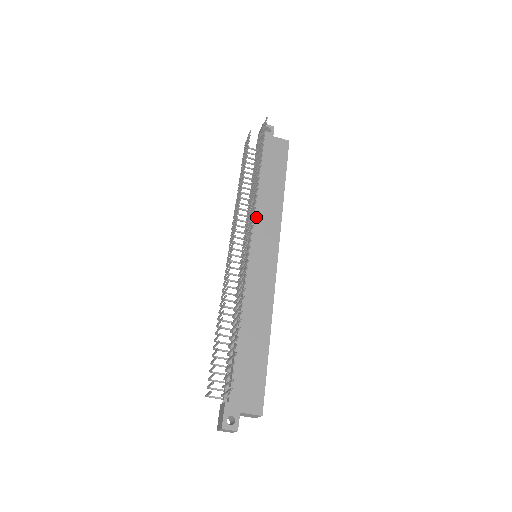
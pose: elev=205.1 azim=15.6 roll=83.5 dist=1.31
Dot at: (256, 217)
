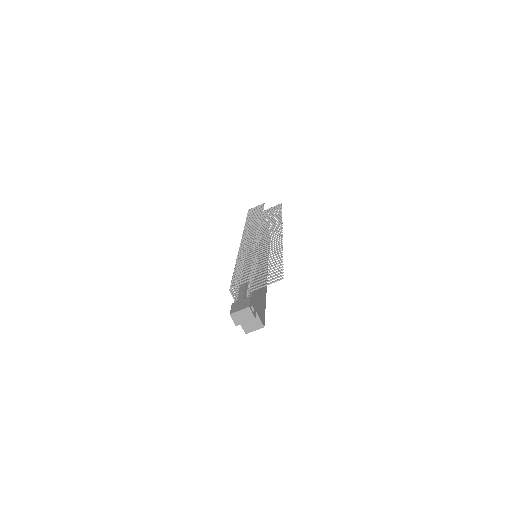
Dot at: occluded
